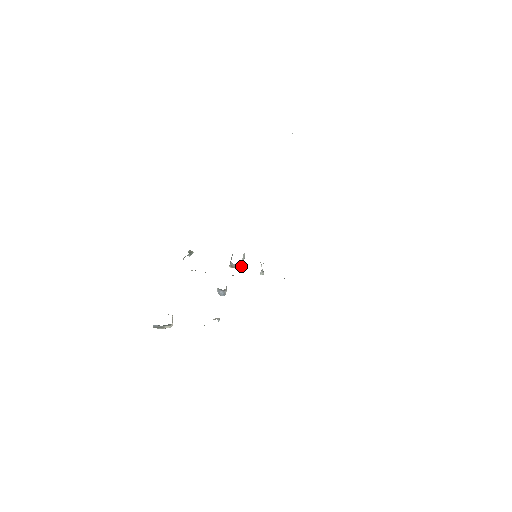
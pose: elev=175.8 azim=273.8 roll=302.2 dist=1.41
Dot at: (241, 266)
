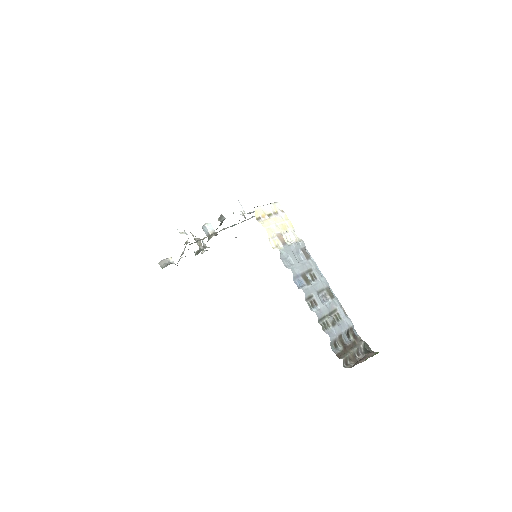
Dot at: occluded
